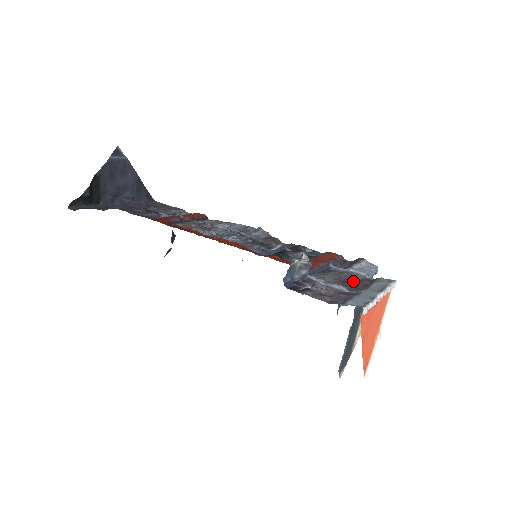
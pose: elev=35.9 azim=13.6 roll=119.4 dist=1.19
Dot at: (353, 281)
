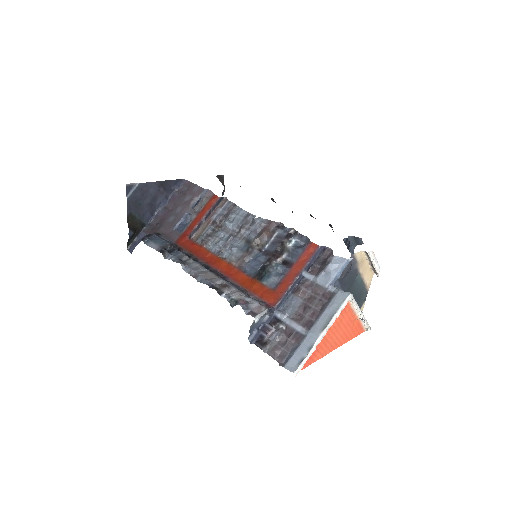
Dot at: (313, 304)
